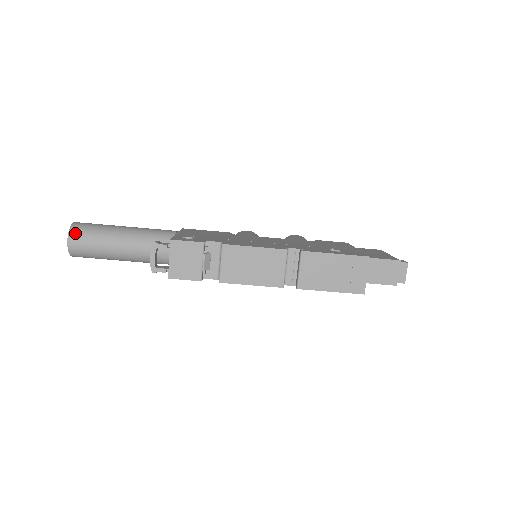
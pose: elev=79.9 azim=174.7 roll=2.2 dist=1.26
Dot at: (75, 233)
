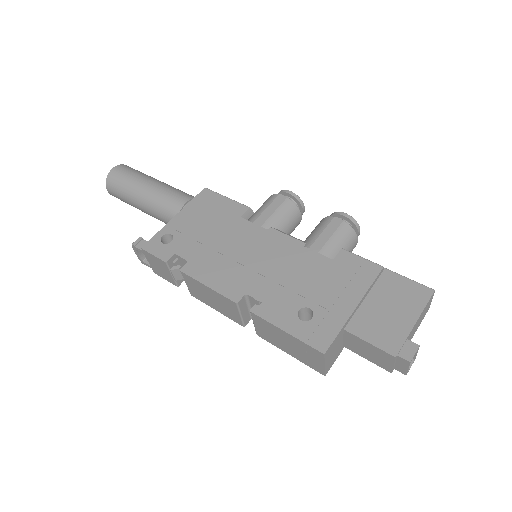
Dot at: (109, 185)
